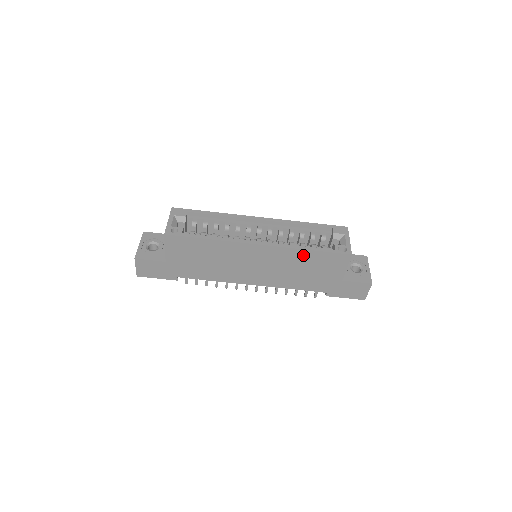
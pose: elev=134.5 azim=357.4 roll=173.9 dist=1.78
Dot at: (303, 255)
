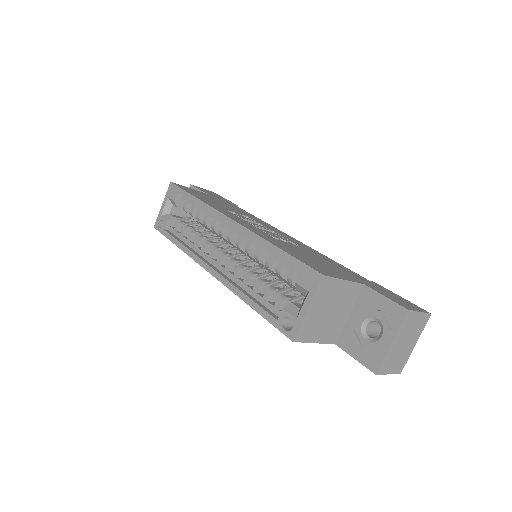
Dot at: occluded
